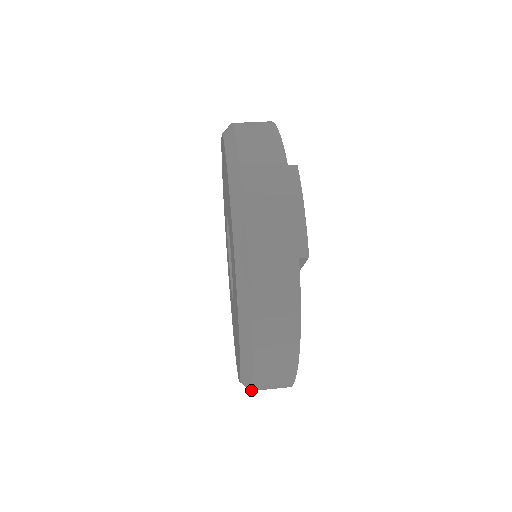
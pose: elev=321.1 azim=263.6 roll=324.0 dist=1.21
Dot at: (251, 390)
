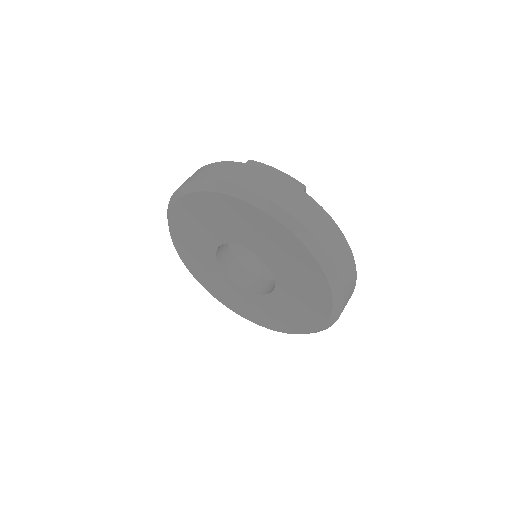
Dot at: (342, 308)
